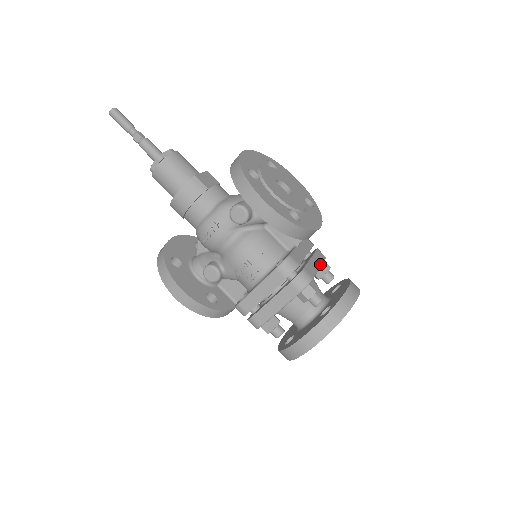
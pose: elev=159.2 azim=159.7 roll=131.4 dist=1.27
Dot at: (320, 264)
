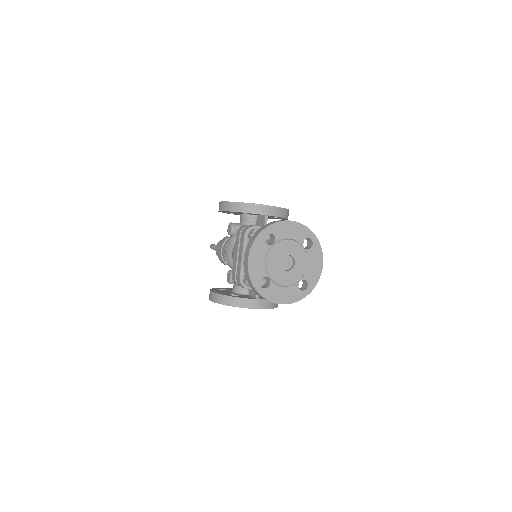
Dot at: occluded
